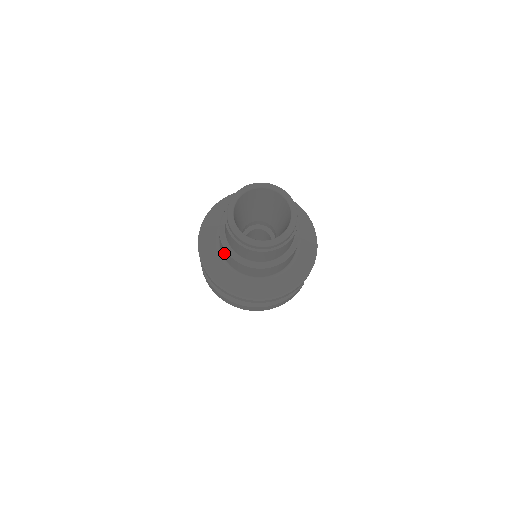
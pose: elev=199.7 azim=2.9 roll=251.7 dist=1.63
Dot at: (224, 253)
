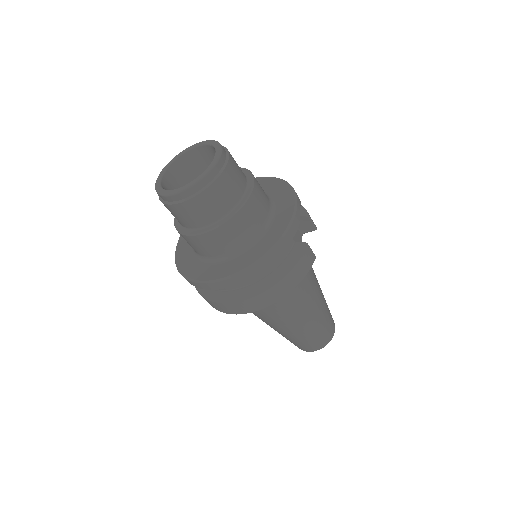
Dot at: (189, 244)
